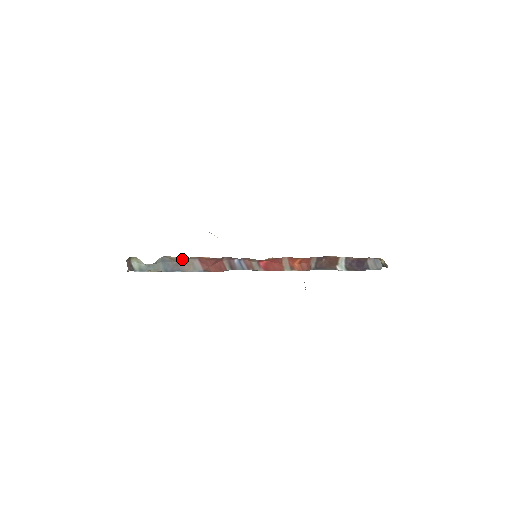
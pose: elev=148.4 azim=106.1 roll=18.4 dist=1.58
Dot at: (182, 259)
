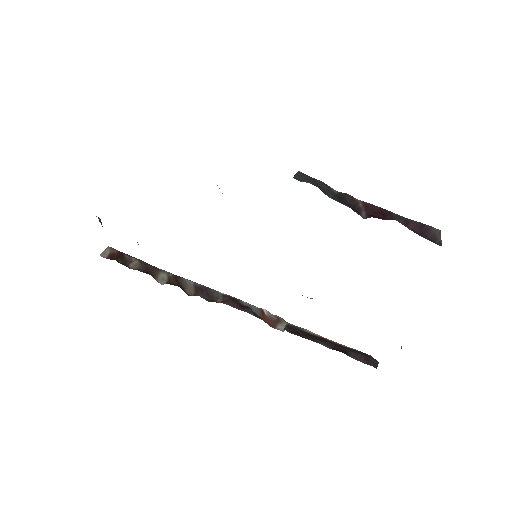
Dot at: occluded
